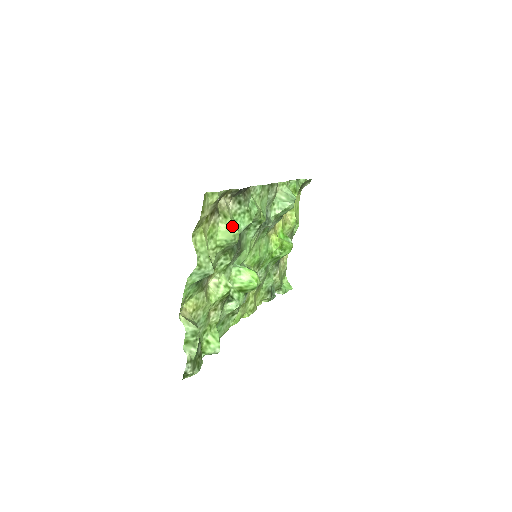
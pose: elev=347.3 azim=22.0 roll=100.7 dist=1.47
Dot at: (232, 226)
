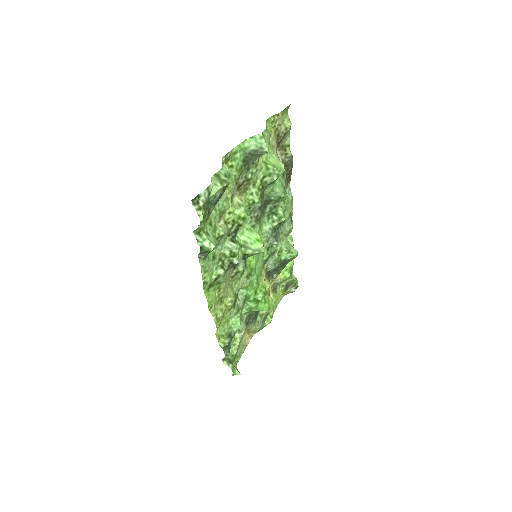
Dot at: (282, 163)
